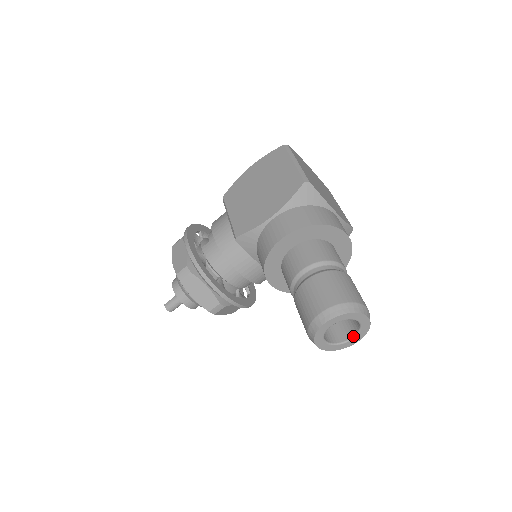
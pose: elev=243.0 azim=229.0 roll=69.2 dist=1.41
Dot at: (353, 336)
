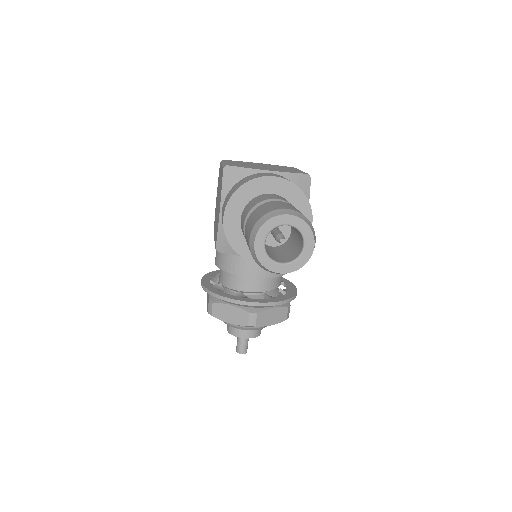
Dot at: (303, 243)
